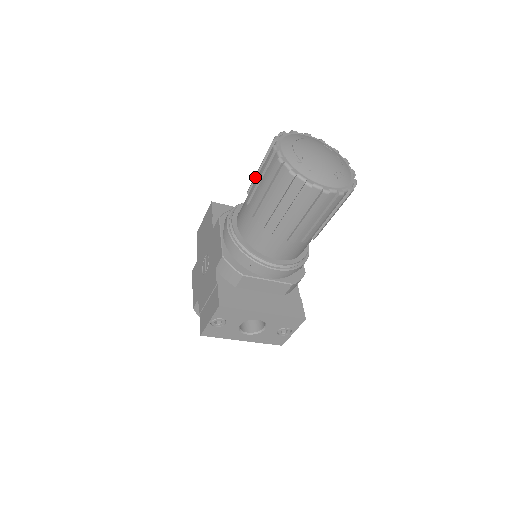
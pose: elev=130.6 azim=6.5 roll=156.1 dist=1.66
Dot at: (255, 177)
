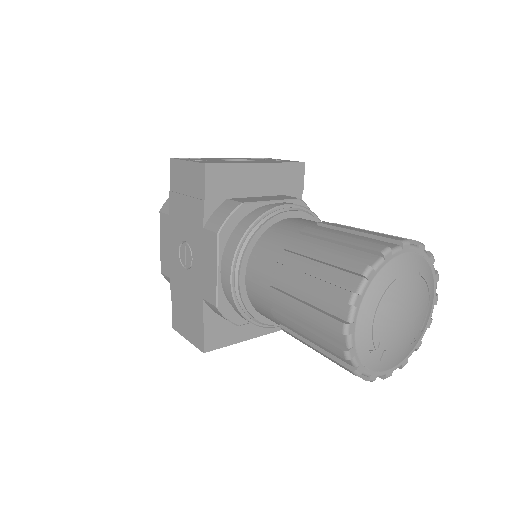
Dot at: (295, 281)
